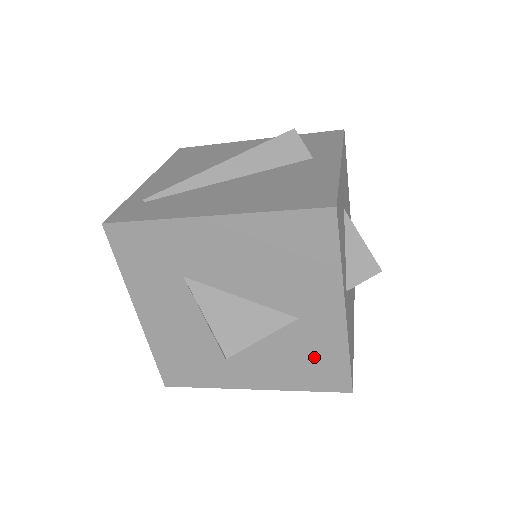
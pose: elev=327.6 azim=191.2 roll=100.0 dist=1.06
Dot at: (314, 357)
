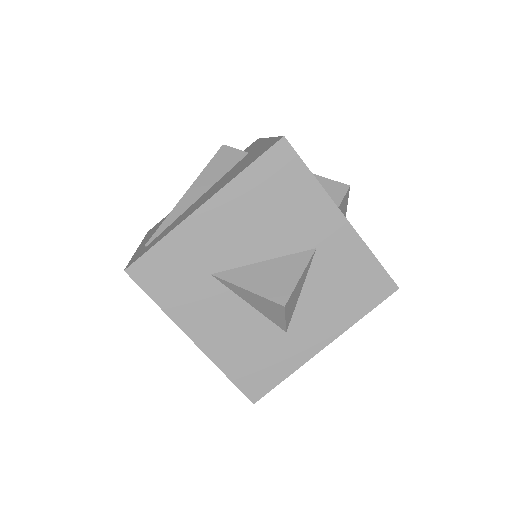
Dot at: (350, 276)
